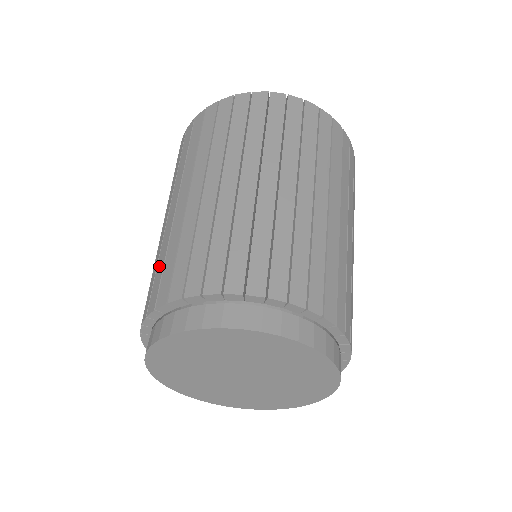
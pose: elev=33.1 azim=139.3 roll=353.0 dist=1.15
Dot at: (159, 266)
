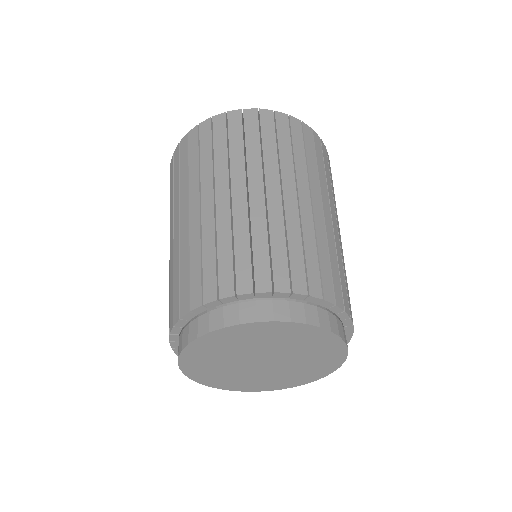
Dot at: (259, 247)
